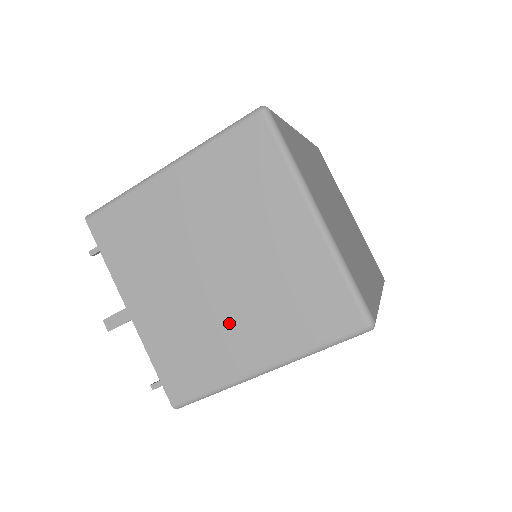
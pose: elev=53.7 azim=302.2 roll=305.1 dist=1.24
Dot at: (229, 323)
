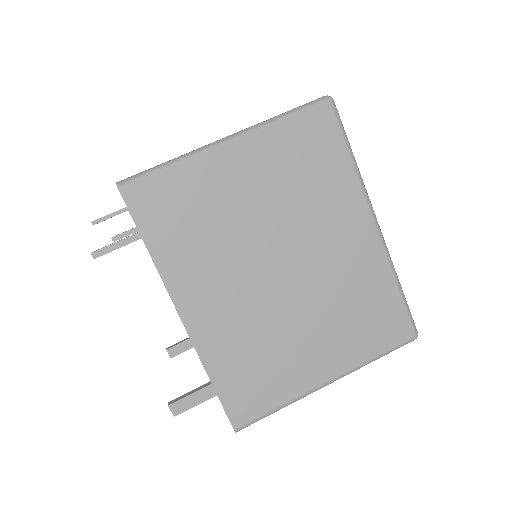
Dot at: occluded
